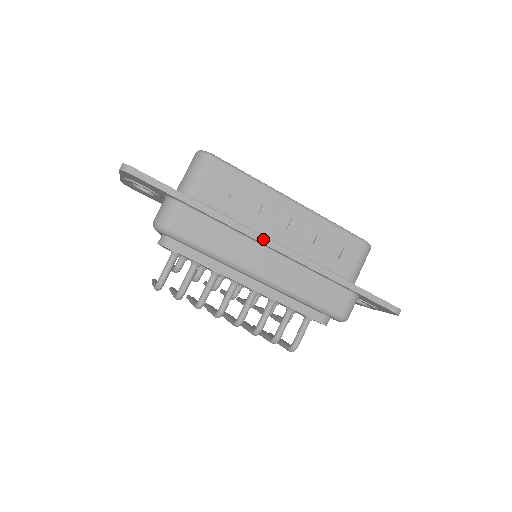
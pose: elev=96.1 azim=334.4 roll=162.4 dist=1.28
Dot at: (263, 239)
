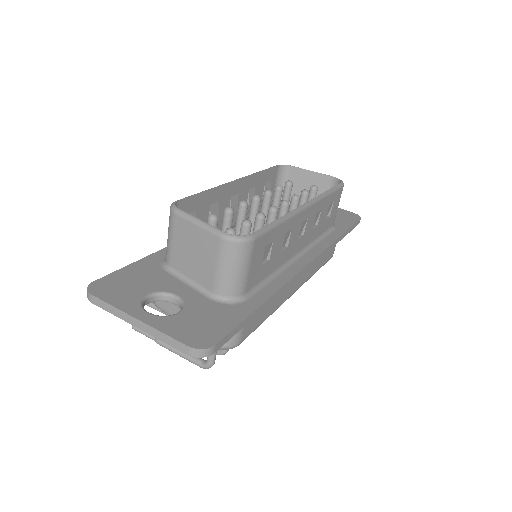
Dot at: (303, 271)
